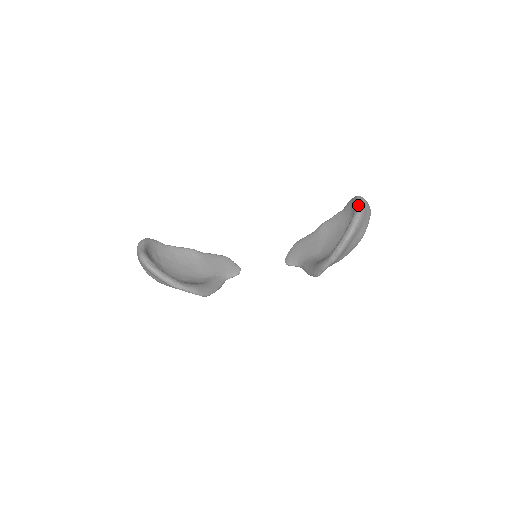
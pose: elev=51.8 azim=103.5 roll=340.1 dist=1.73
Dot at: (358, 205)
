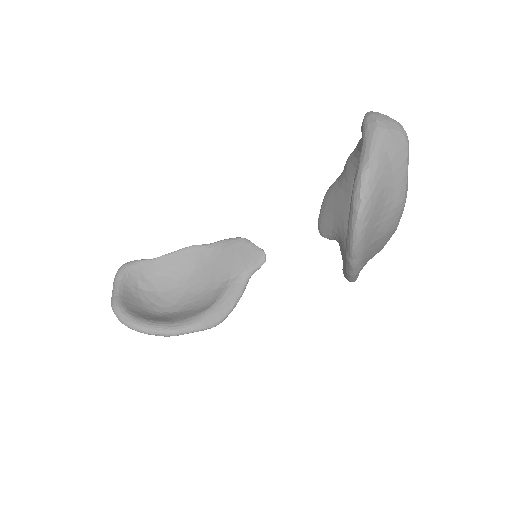
Dot at: (361, 153)
